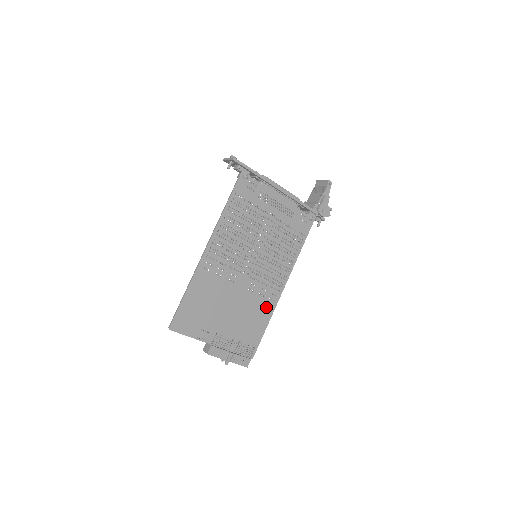
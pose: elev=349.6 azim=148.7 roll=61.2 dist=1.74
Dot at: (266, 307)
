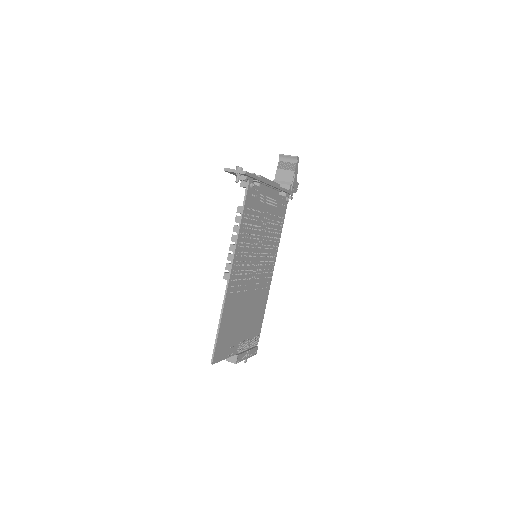
Dot at: (264, 297)
